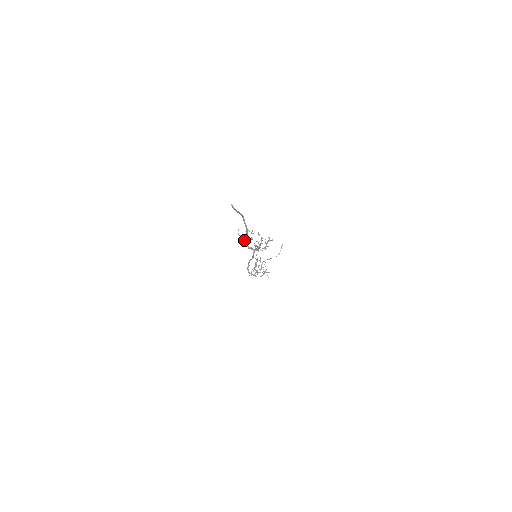
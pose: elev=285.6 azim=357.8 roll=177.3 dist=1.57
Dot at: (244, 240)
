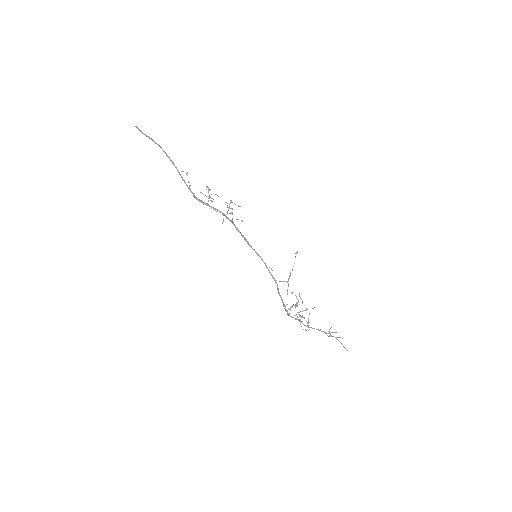
Dot at: occluded
